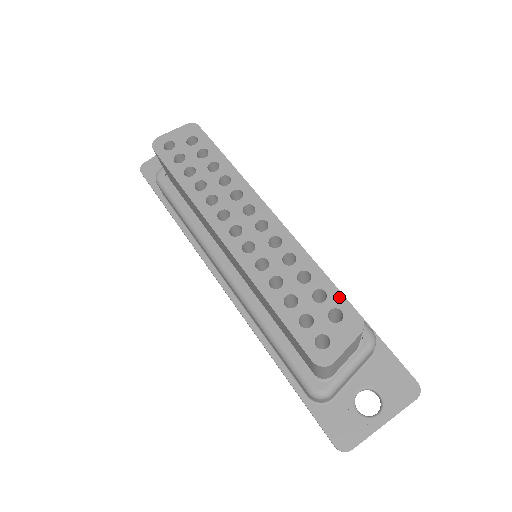
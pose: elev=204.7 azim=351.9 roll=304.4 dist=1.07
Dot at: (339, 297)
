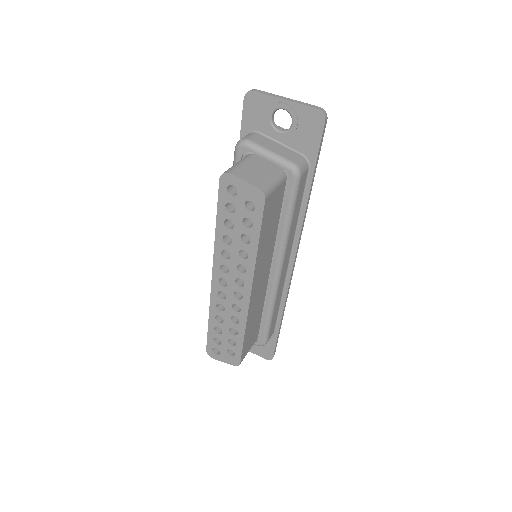
Dot at: (239, 351)
